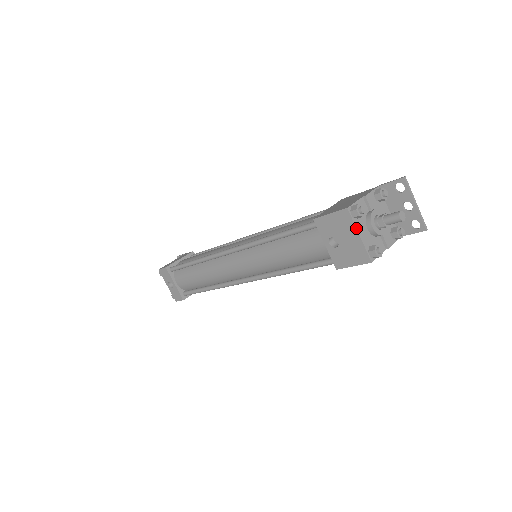
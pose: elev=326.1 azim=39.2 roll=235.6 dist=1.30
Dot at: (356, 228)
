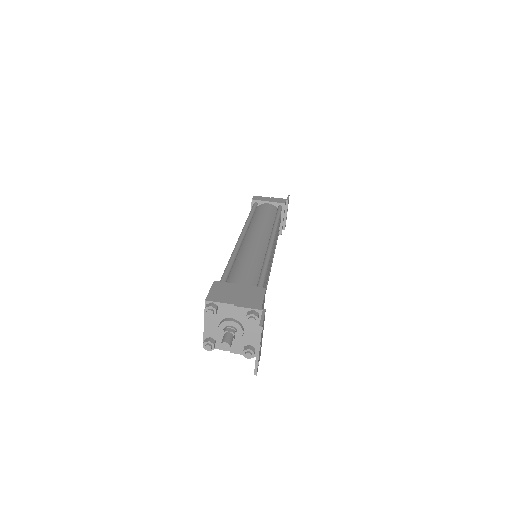
Dot at: (204, 318)
